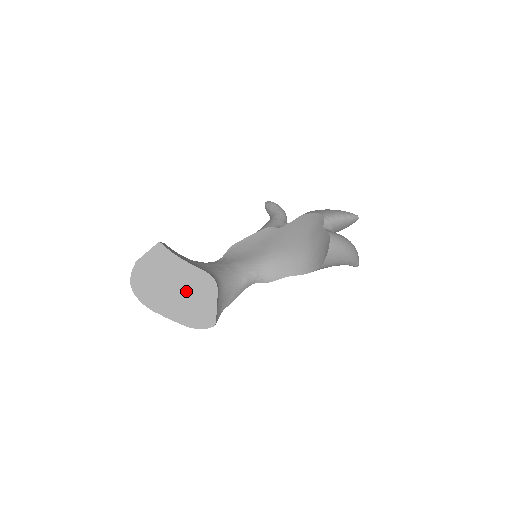
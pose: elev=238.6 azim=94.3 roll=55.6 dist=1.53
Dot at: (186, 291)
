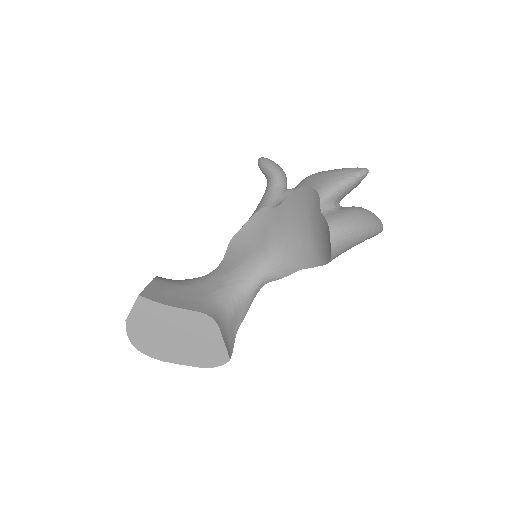
Dot at: (187, 336)
